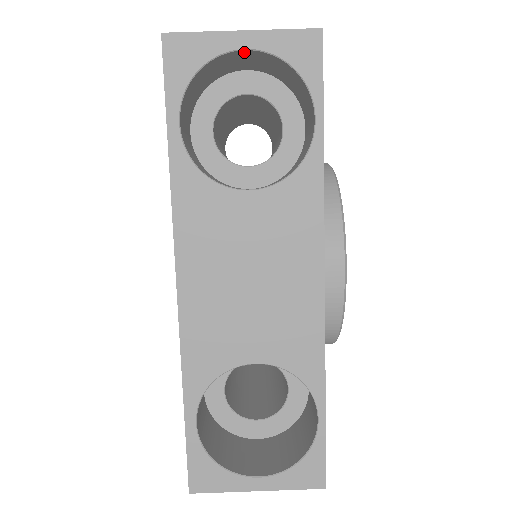
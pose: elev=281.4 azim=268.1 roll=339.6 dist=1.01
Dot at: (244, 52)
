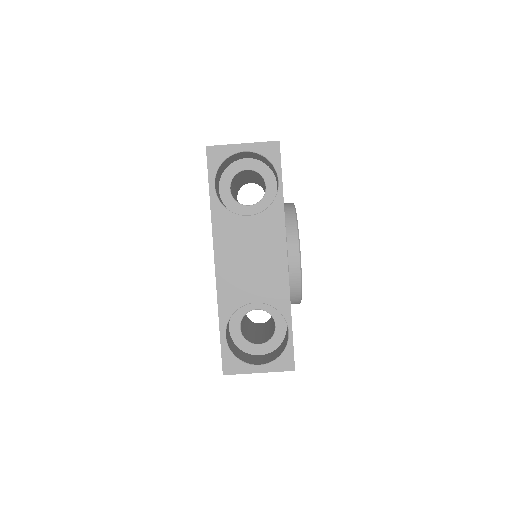
Dot at: (244, 152)
